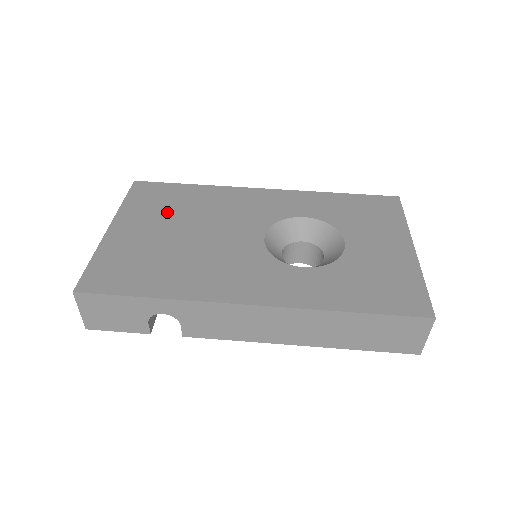
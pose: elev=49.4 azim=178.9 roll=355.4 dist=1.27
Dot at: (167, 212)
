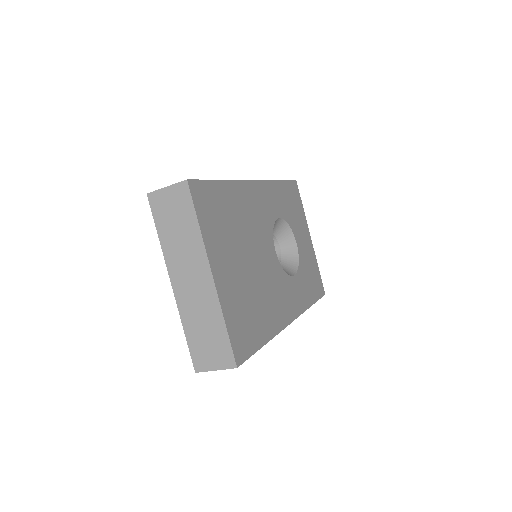
Dot at: (230, 235)
